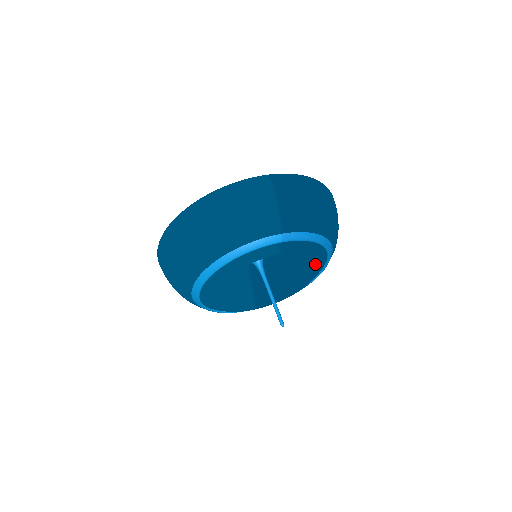
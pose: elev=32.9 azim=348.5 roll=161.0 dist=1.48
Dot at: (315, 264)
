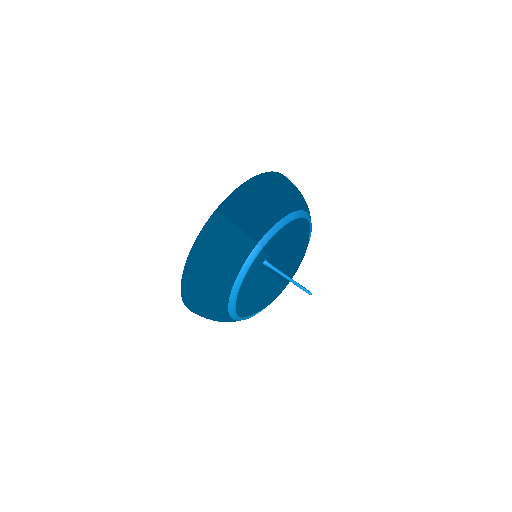
Dot at: (300, 231)
